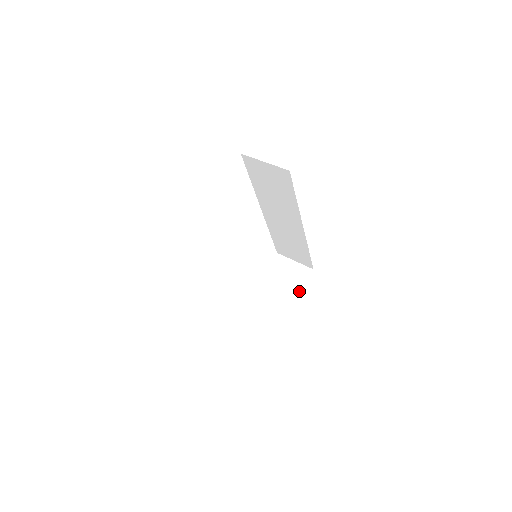
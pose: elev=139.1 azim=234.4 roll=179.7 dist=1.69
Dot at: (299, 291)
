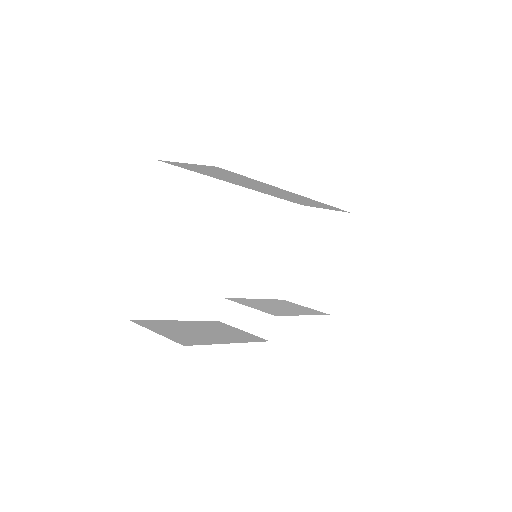
Dot at: (343, 249)
